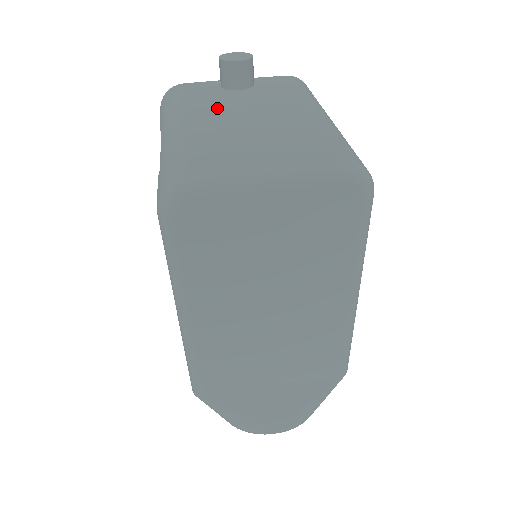
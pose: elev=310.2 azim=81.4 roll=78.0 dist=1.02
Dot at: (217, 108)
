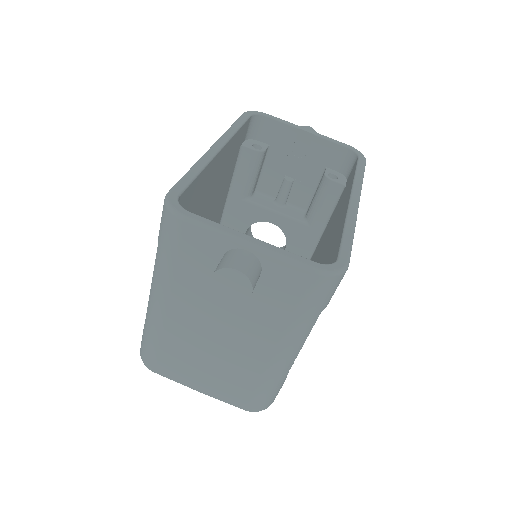
Dot at: (199, 305)
